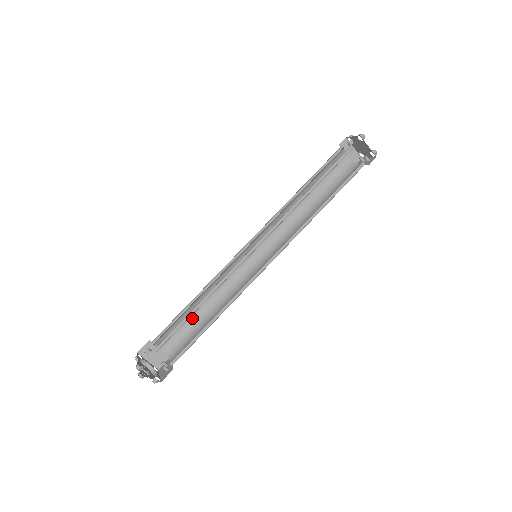
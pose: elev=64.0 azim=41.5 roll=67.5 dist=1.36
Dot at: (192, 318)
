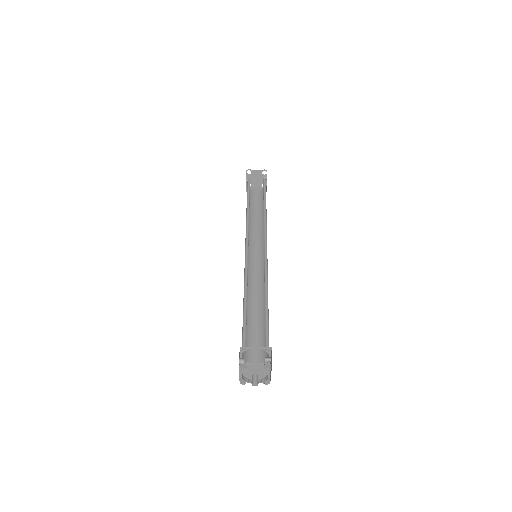
Dot at: (256, 326)
